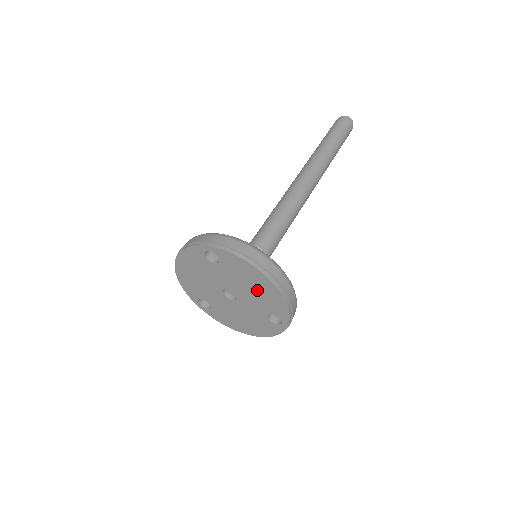
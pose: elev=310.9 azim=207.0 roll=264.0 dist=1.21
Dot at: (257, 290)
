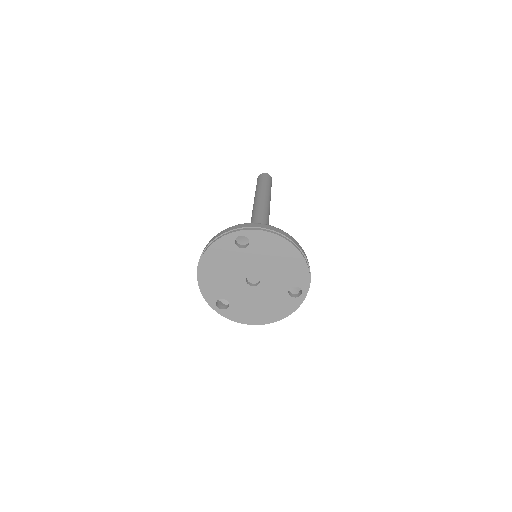
Dot at: (282, 264)
